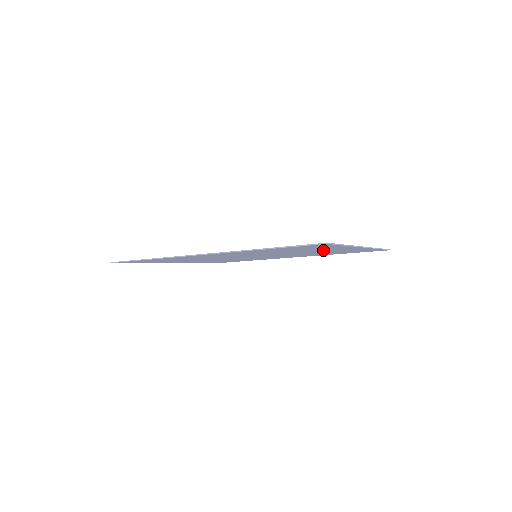
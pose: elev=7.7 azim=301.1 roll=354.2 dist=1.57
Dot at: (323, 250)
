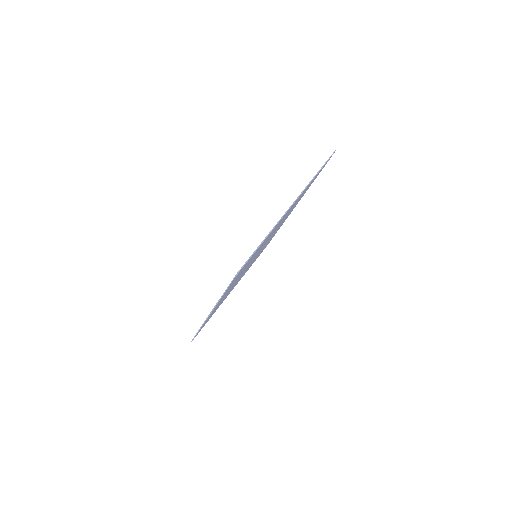
Dot at: occluded
